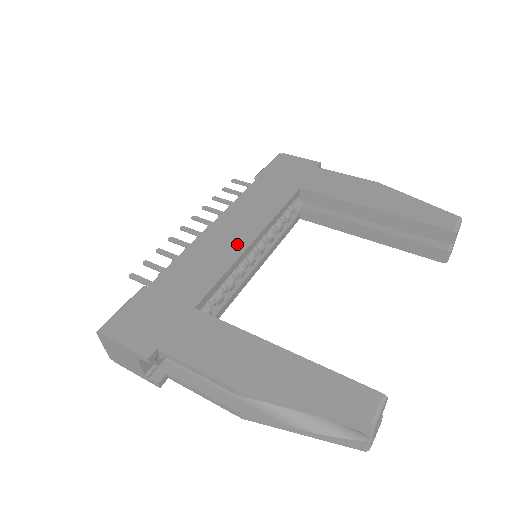
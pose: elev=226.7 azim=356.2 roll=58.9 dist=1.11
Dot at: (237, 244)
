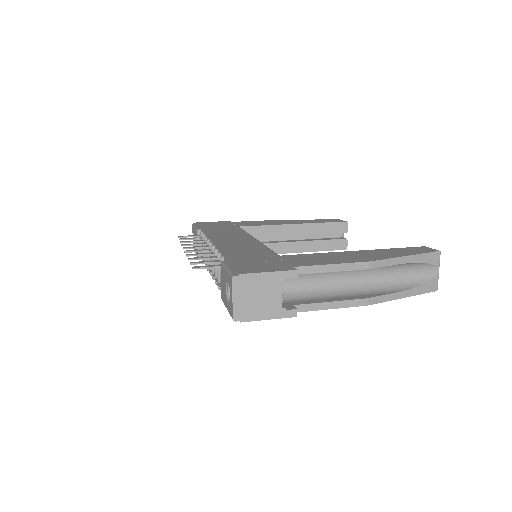
Dot at: (249, 241)
